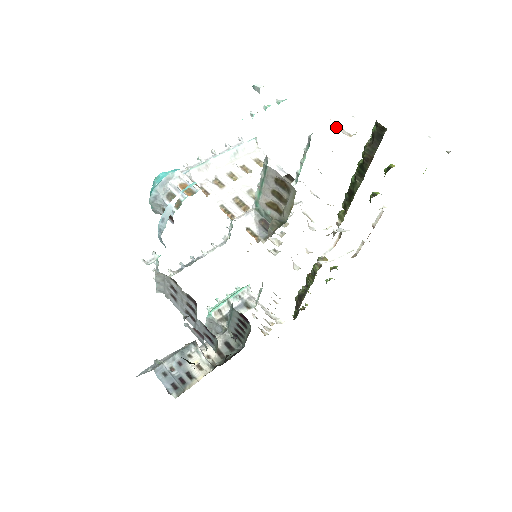
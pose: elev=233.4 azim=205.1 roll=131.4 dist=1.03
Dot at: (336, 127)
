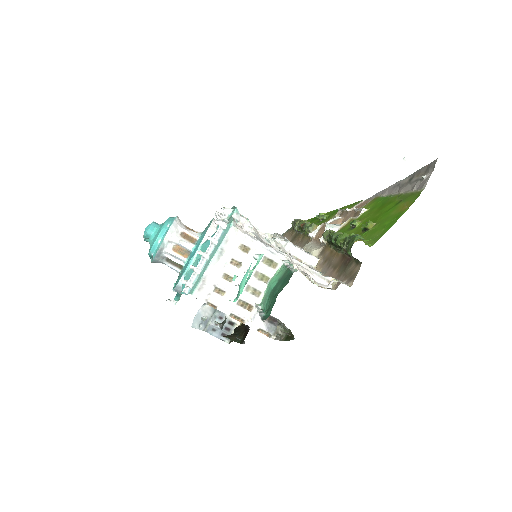
Dot at: (316, 279)
